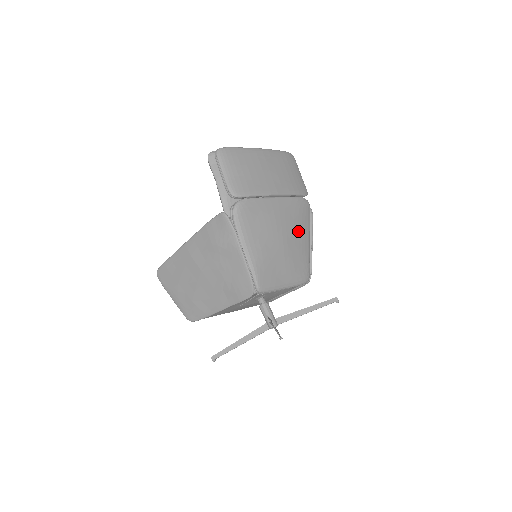
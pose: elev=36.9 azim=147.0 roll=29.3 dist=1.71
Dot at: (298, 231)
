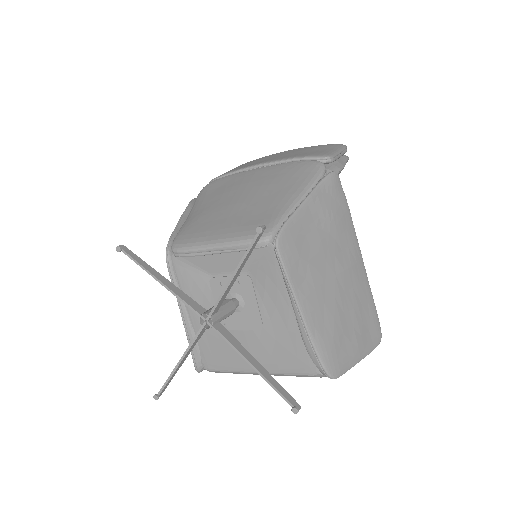
Dot at: (276, 188)
